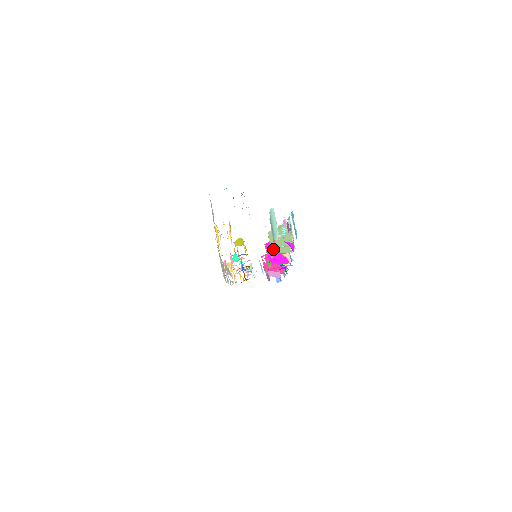
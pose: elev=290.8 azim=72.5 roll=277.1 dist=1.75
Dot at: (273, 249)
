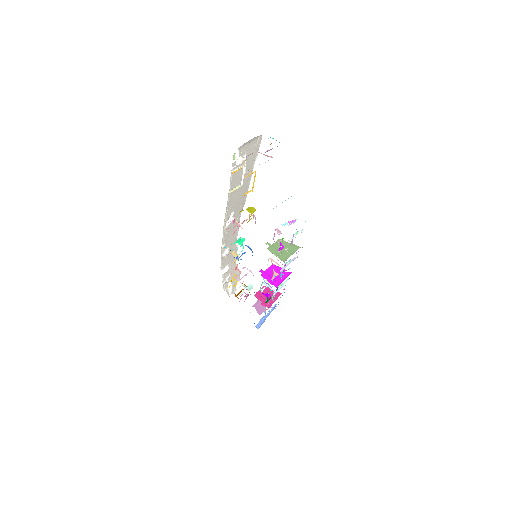
Dot at: occluded
